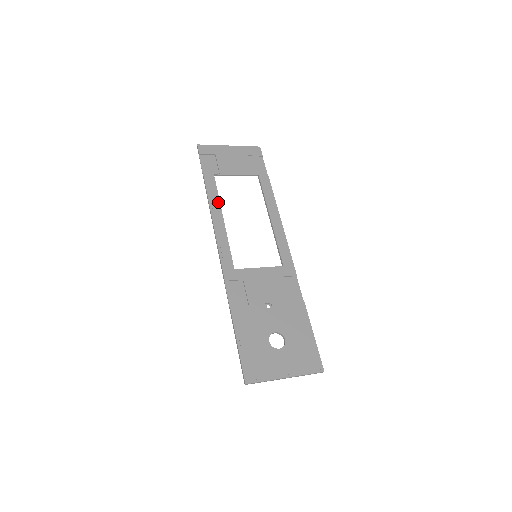
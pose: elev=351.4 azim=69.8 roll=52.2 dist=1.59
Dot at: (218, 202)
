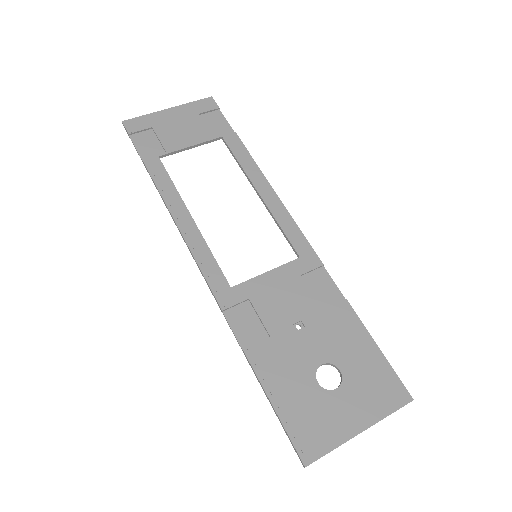
Dot at: (176, 195)
